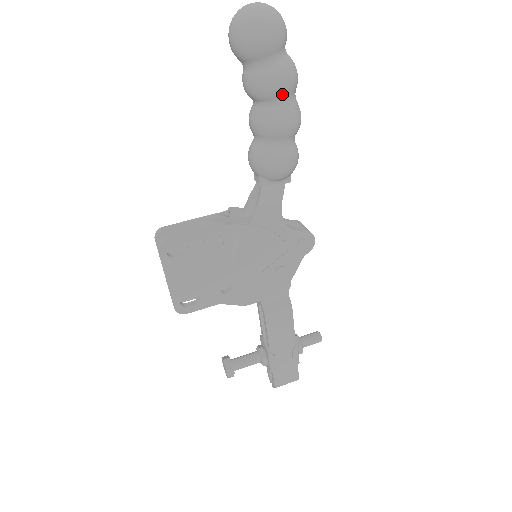
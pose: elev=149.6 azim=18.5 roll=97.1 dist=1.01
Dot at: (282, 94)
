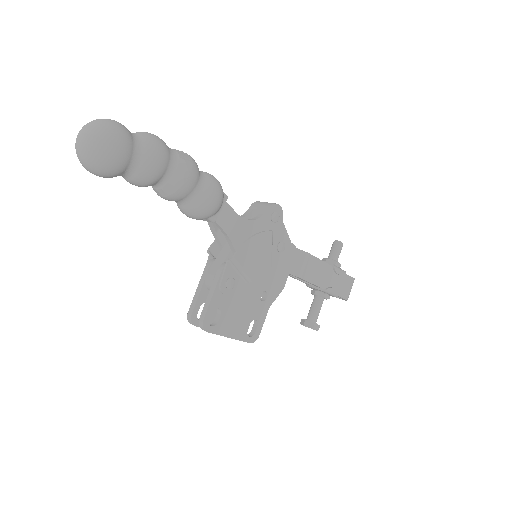
Dot at: (166, 164)
